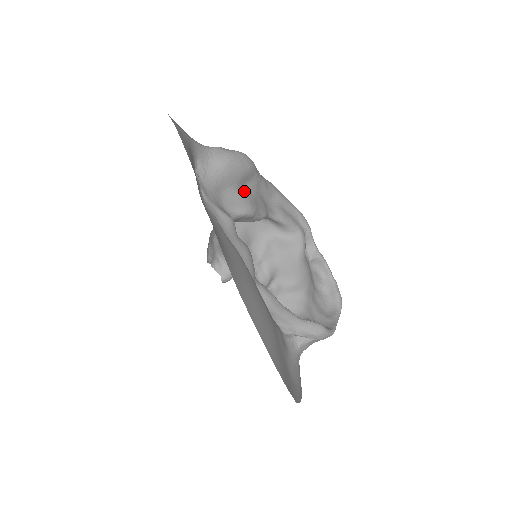
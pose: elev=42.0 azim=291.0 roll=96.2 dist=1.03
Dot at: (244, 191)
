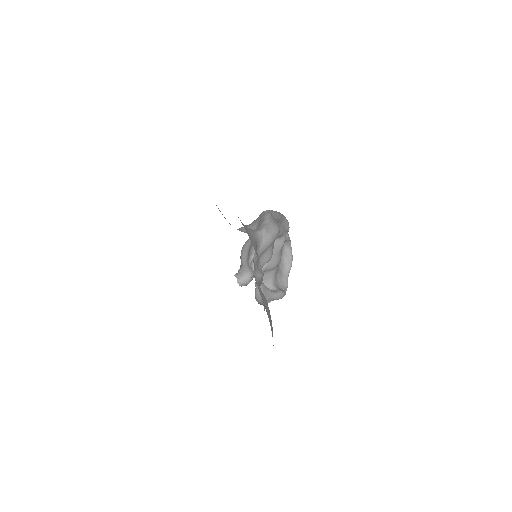
Dot at: occluded
